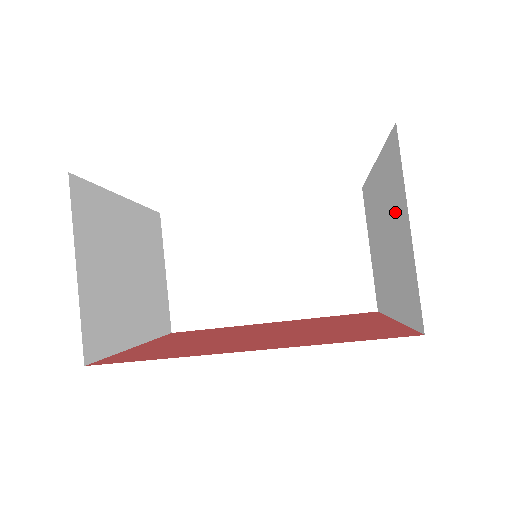
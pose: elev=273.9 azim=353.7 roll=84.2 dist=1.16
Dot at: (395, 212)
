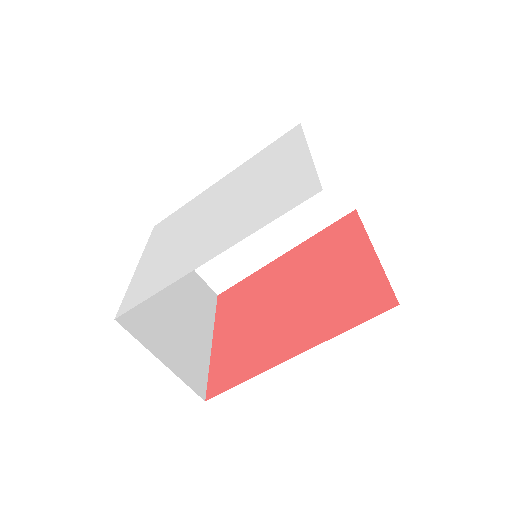
Dot at: occluded
